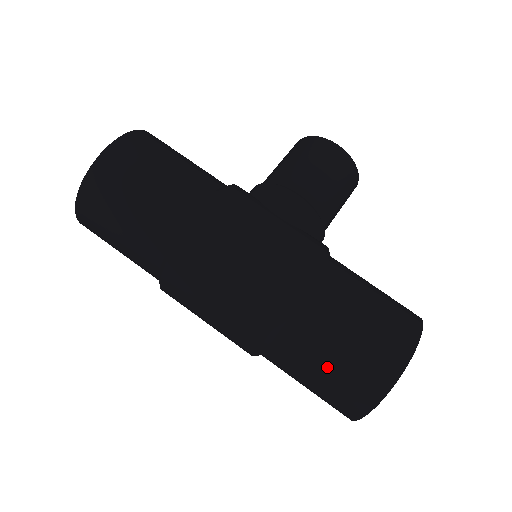
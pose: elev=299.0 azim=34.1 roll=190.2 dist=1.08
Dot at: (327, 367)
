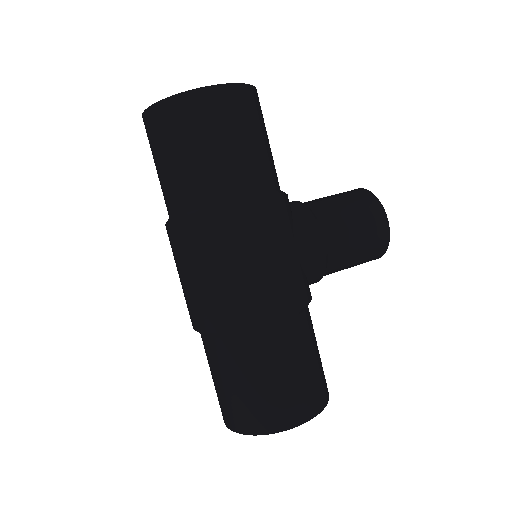
Dot at: (237, 386)
